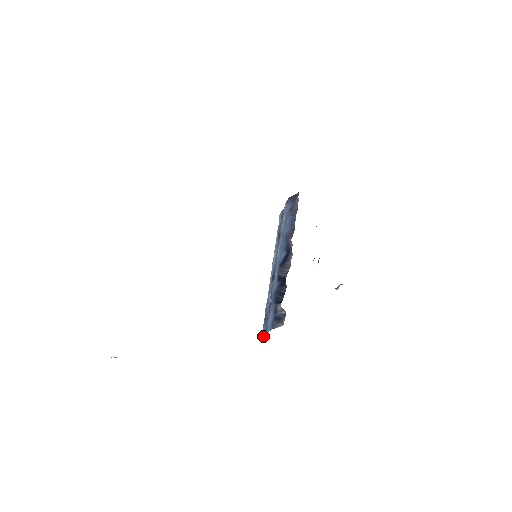
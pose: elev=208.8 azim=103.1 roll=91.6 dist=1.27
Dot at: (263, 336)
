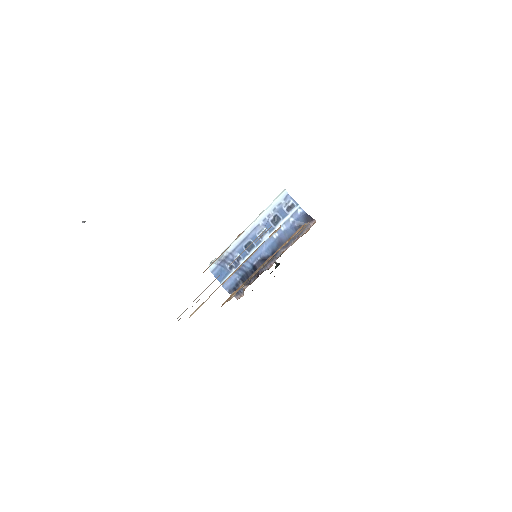
Dot at: (215, 274)
